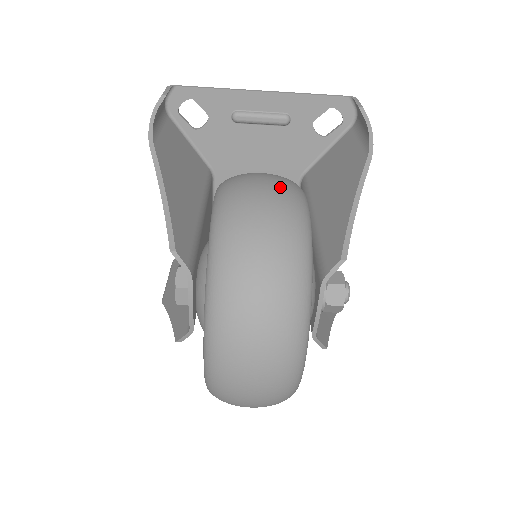
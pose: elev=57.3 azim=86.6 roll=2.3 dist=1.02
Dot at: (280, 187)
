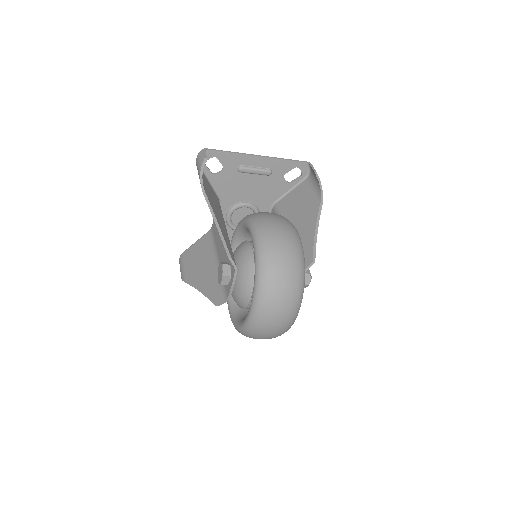
Dot at: (287, 225)
